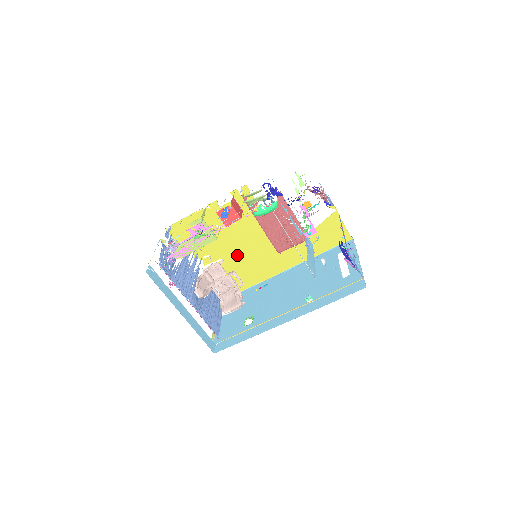
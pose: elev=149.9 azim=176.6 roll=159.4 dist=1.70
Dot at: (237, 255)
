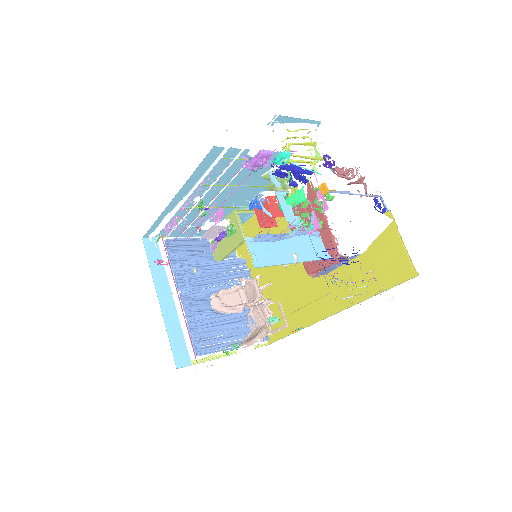
Dot at: (284, 280)
